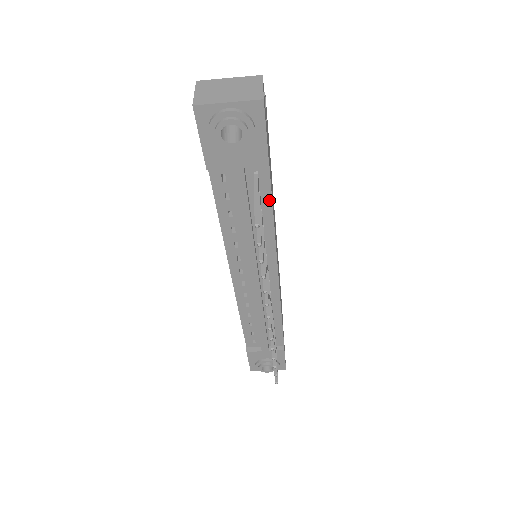
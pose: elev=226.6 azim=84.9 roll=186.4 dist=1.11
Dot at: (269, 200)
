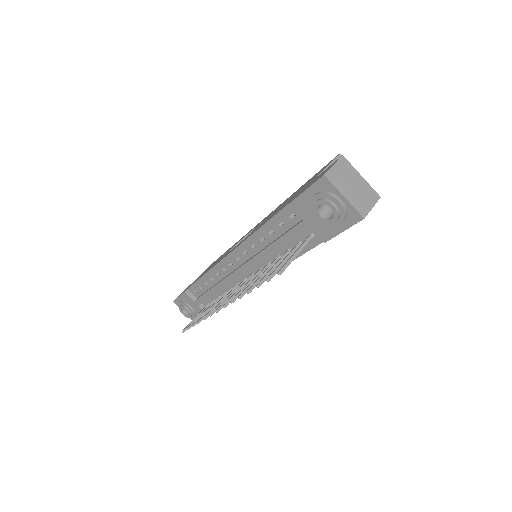
Dot at: (302, 252)
